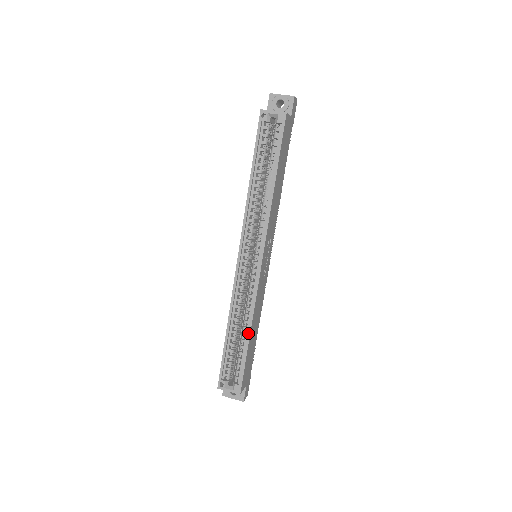
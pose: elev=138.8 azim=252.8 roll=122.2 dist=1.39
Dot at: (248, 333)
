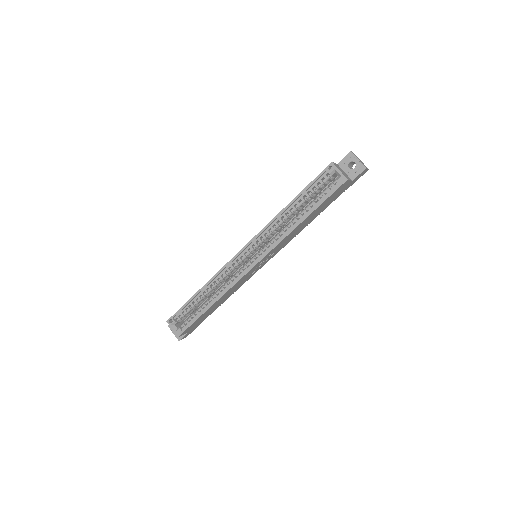
Dot at: (211, 304)
